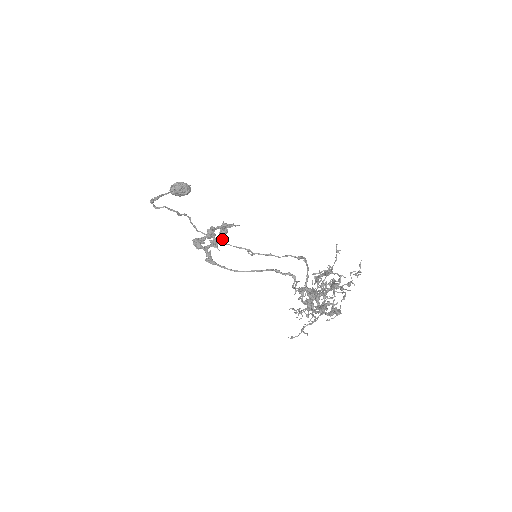
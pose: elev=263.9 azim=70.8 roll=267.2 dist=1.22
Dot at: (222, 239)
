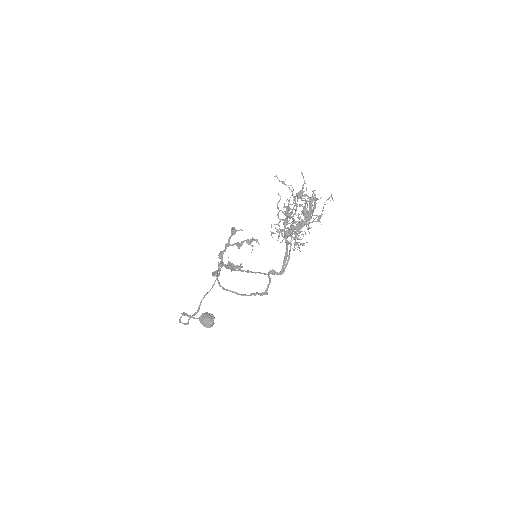
Dot at: (236, 266)
